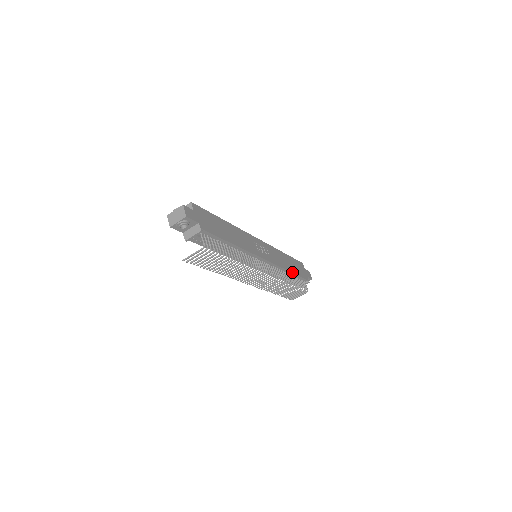
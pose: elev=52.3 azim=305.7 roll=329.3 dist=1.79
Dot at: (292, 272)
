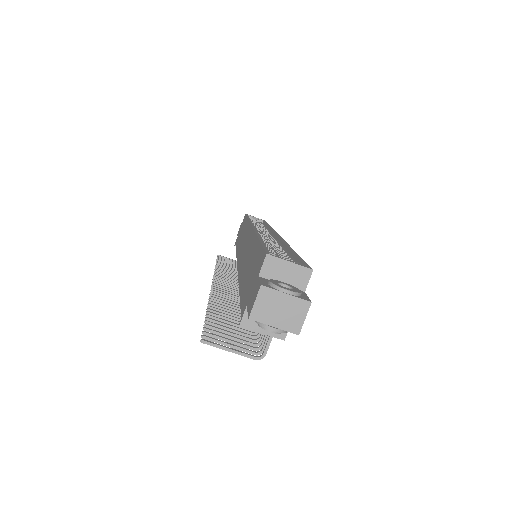
Dot at: occluded
